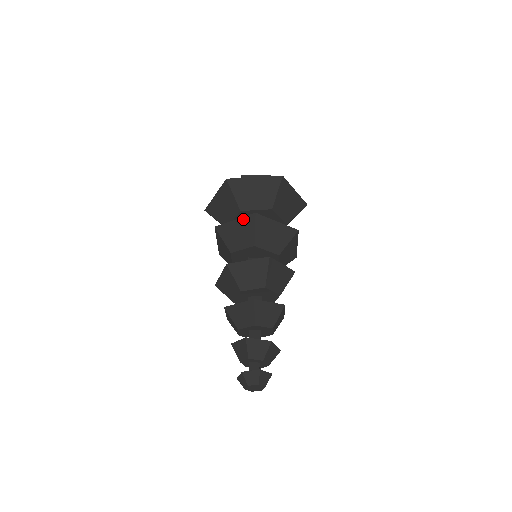
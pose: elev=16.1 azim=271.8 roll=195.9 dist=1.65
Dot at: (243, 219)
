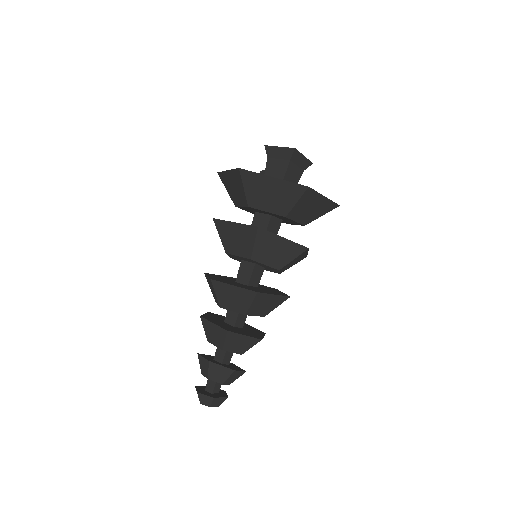
Dot at: (293, 244)
